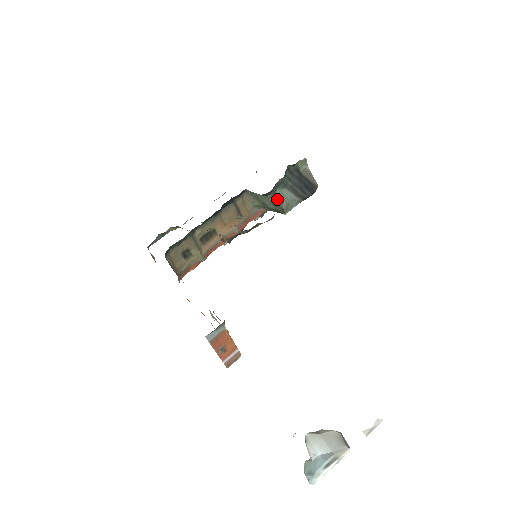
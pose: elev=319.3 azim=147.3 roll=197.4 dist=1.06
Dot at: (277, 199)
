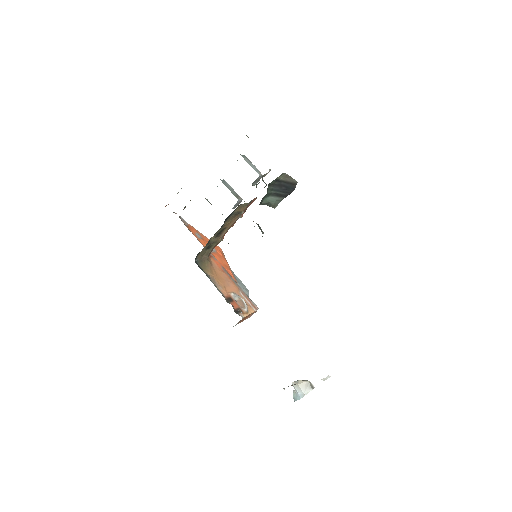
Dot at: (265, 204)
